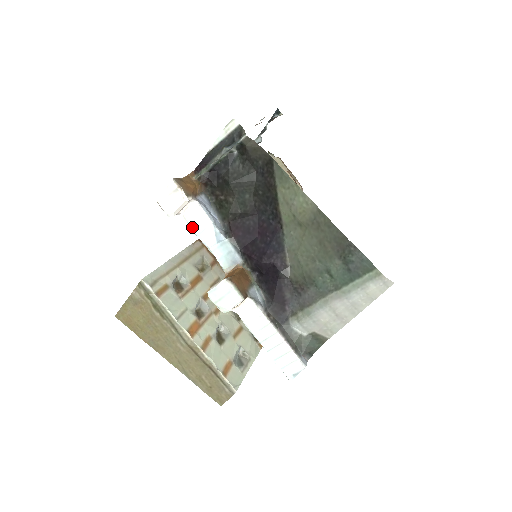
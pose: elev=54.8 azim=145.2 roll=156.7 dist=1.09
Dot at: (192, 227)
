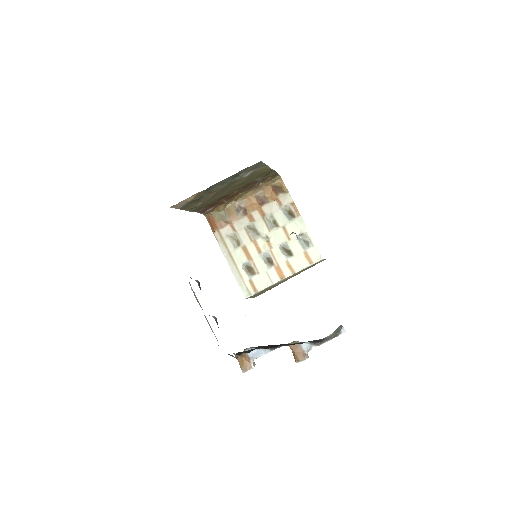
Dot at: occluded
